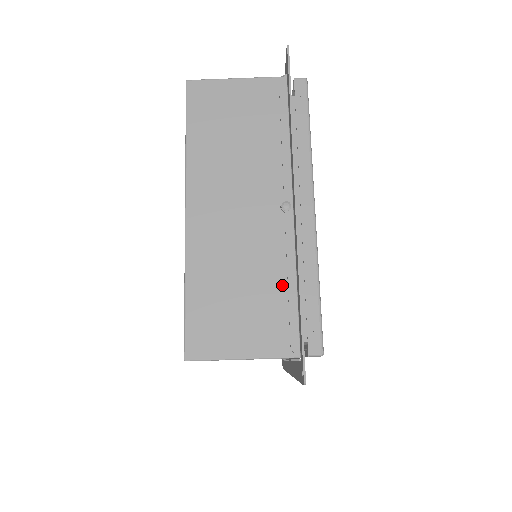
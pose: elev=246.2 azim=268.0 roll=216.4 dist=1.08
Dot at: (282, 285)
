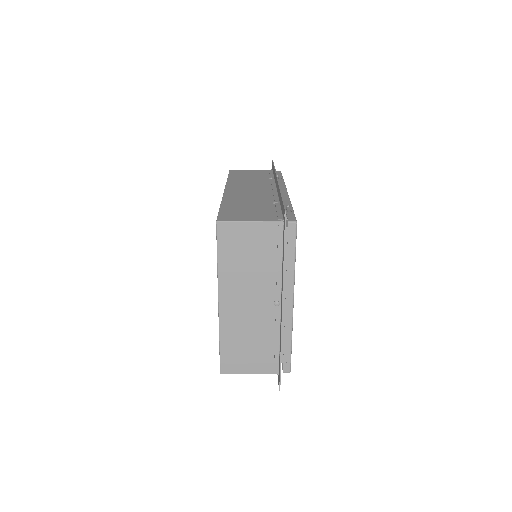
Dot at: (272, 342)
